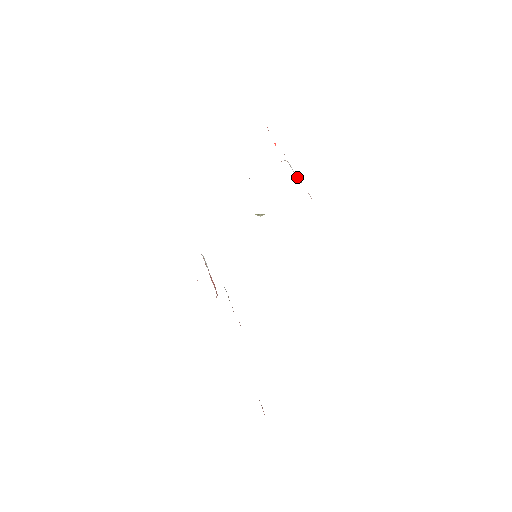
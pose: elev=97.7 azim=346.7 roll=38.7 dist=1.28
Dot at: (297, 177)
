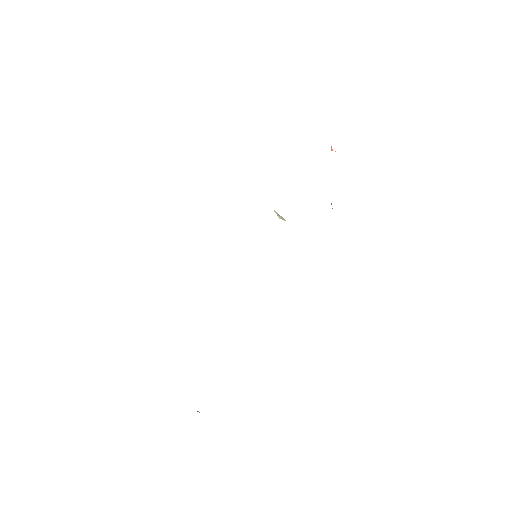
Dot at: occluded
